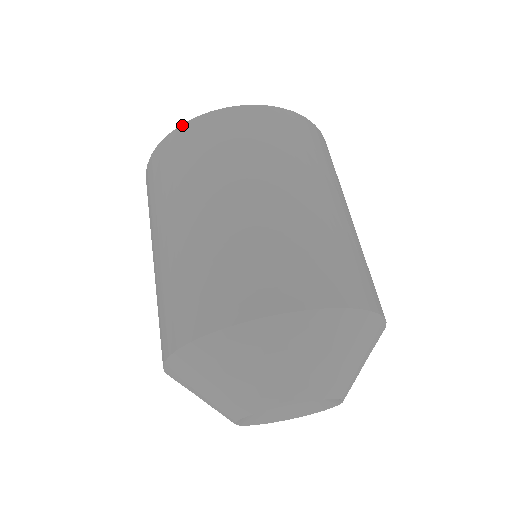
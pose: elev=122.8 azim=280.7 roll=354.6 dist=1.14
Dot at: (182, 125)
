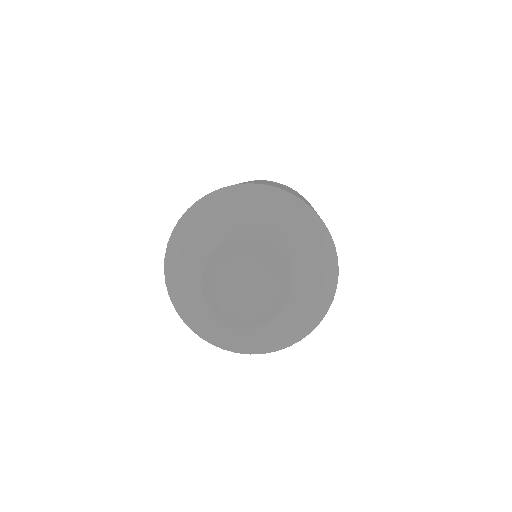
Dot at: occluded
